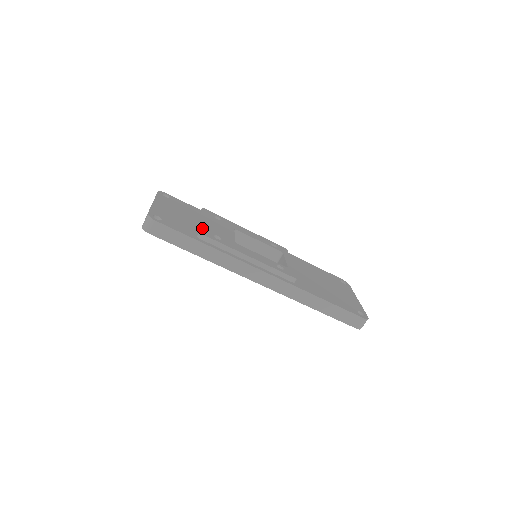
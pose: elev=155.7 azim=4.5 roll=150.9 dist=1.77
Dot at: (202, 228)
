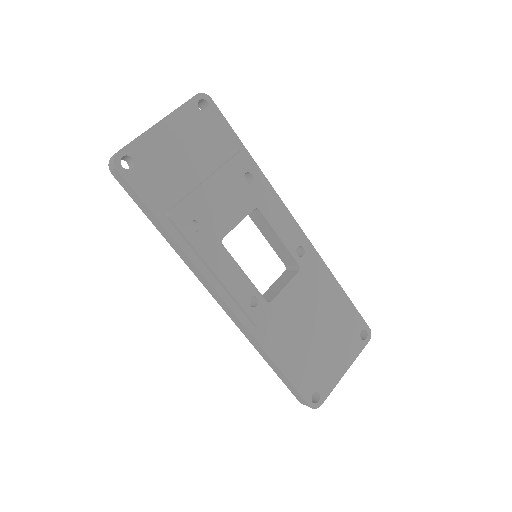
Dot at: (185, 202)
